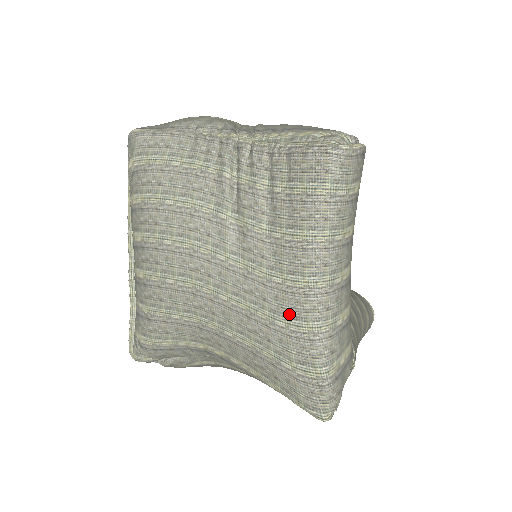
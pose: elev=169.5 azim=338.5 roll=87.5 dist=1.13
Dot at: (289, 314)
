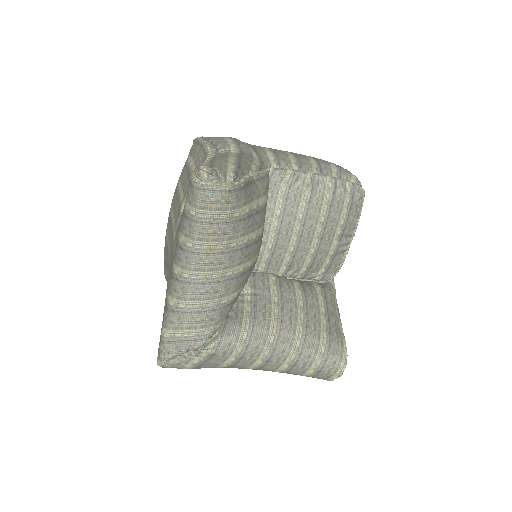
Dot at: (168, 283)
